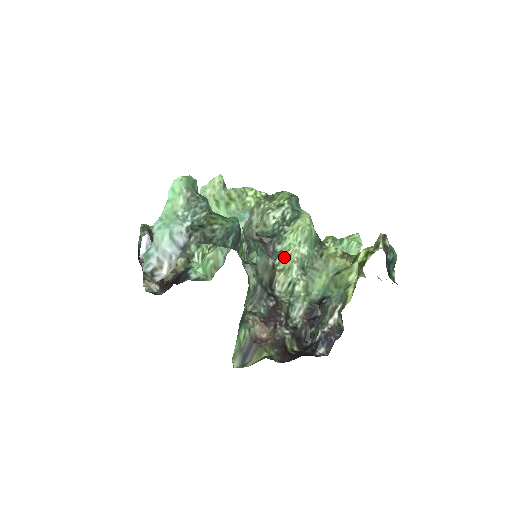
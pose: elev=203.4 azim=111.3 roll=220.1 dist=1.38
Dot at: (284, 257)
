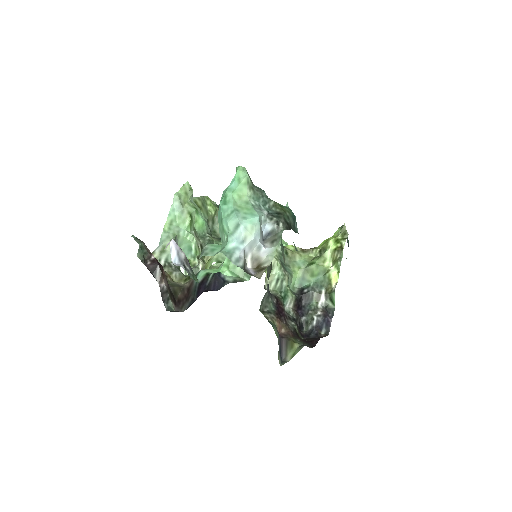
Dot at: occluded
